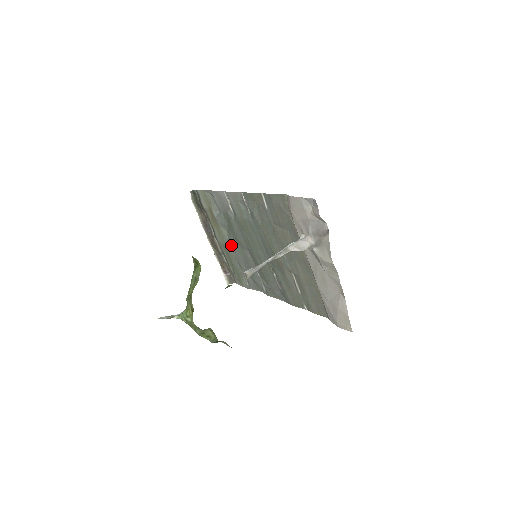
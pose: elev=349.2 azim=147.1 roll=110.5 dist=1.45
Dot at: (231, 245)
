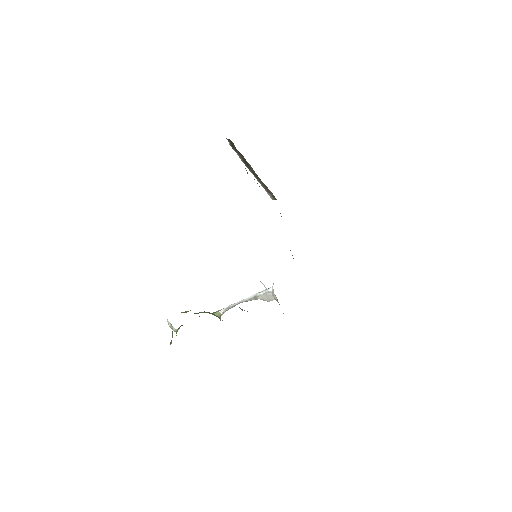
Dot at: occluded
